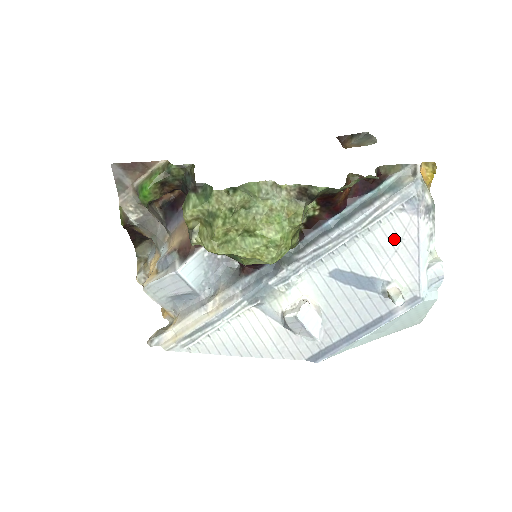
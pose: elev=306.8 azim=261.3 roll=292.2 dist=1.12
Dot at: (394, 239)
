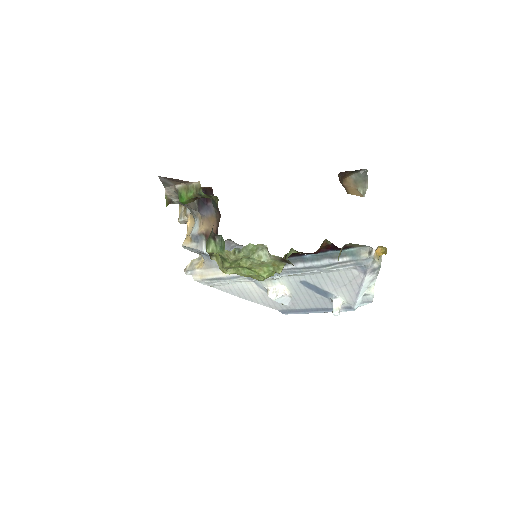
Dot at: (345, 280)
